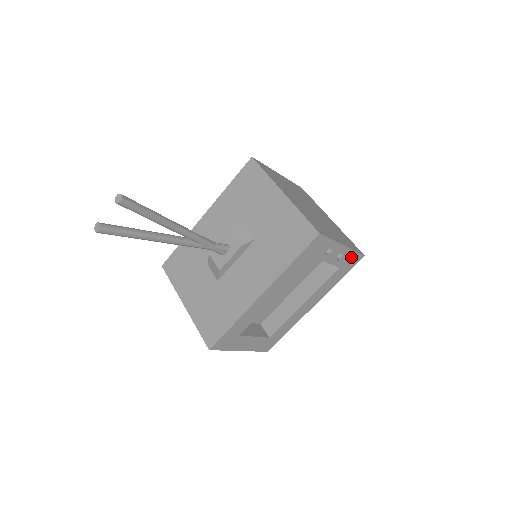
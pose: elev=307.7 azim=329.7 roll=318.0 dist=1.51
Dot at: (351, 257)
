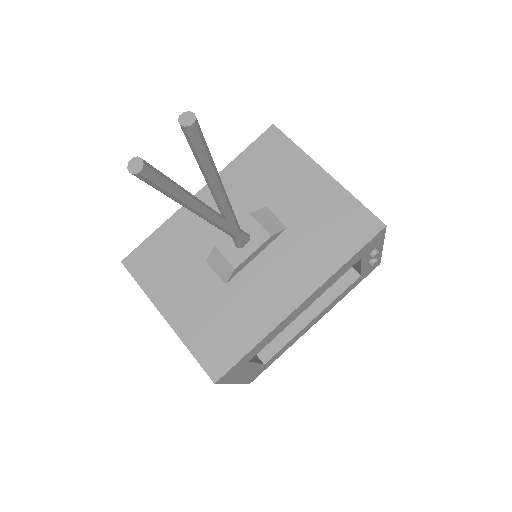
Dot at: occluded
